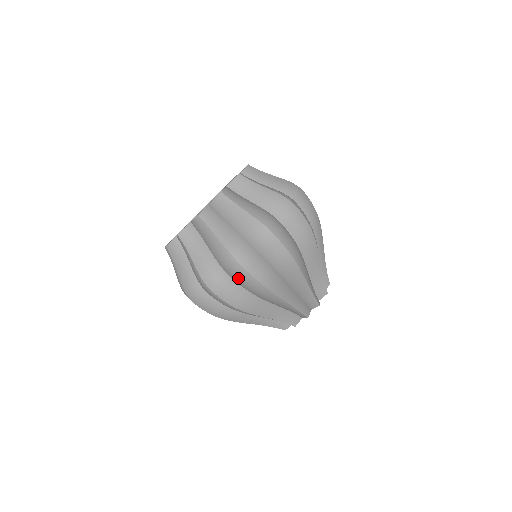
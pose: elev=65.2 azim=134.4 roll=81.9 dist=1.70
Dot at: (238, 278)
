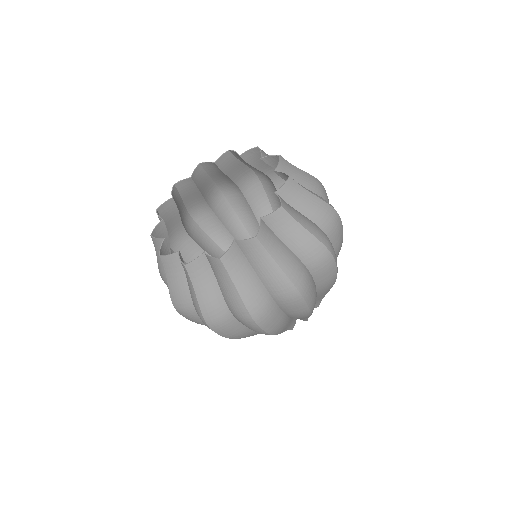
Dot at: (246, 326)
